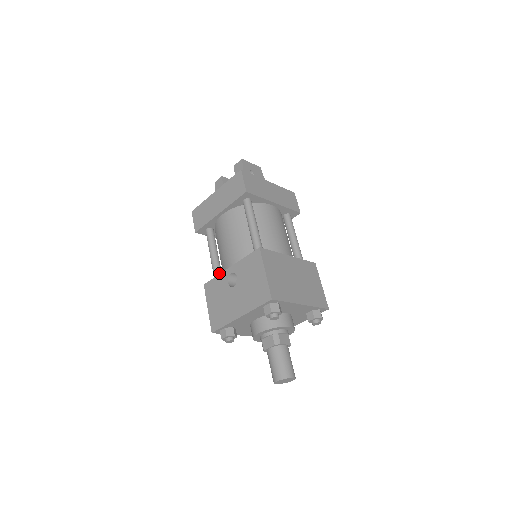
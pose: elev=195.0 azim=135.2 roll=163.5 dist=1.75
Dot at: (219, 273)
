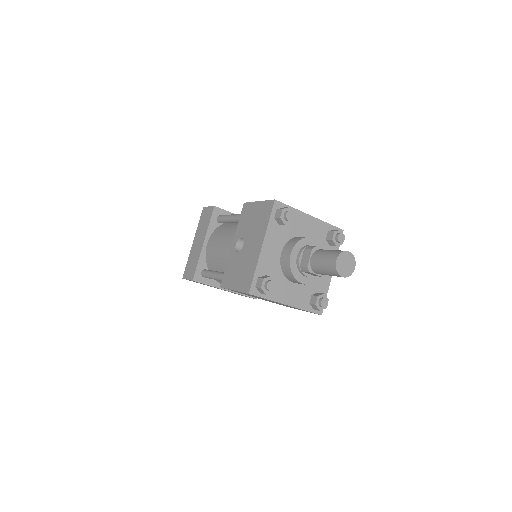
Dot at: occluded
